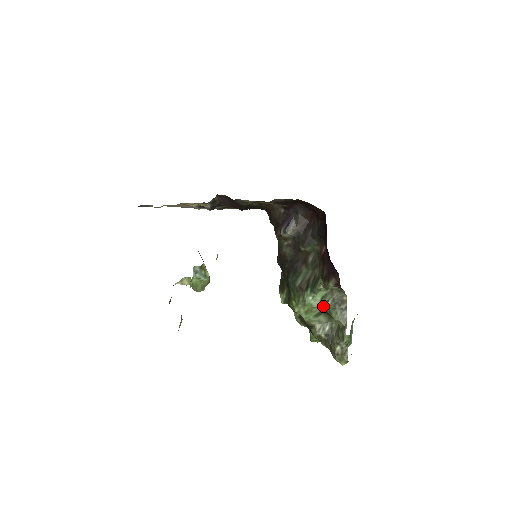
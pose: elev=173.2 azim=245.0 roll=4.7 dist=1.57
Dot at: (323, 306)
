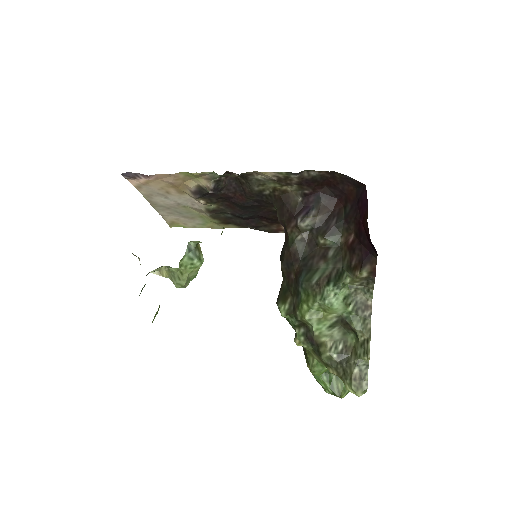
Dot at: (343, 311)
